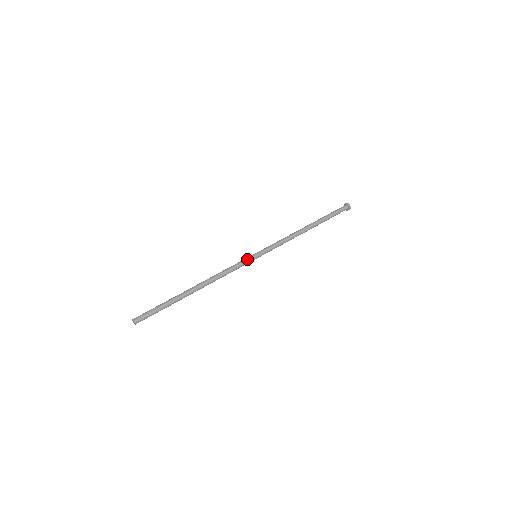
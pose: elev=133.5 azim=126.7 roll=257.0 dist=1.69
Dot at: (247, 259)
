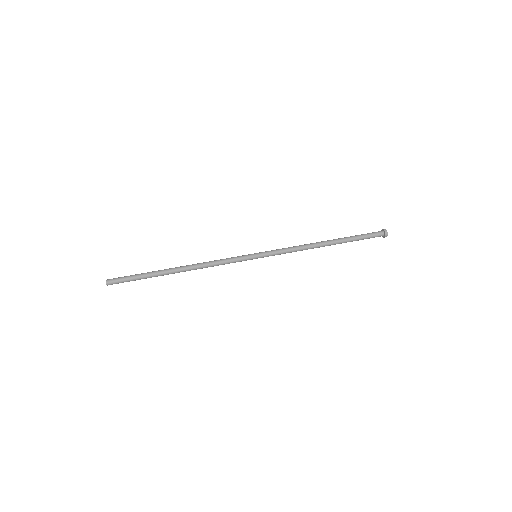
Dot at: (245, 259)
